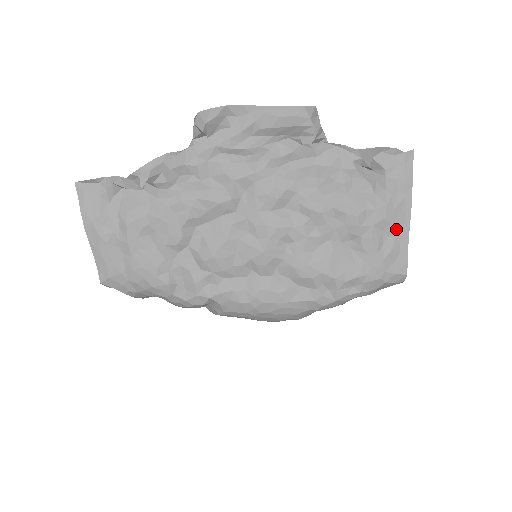
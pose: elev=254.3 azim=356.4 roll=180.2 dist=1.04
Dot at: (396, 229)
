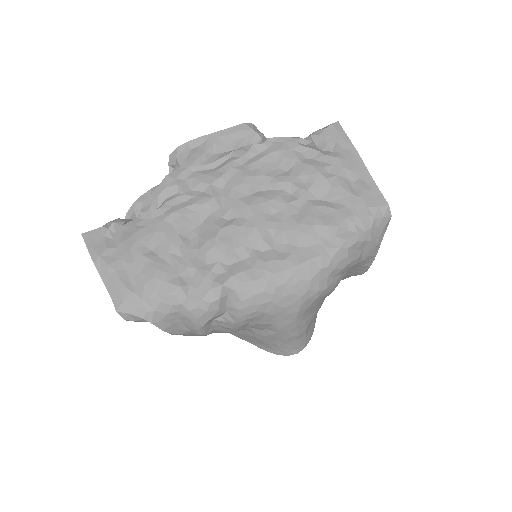
Dot at: (357, 174)
